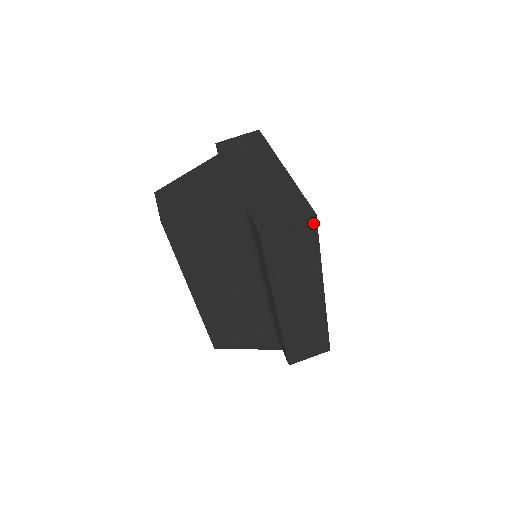
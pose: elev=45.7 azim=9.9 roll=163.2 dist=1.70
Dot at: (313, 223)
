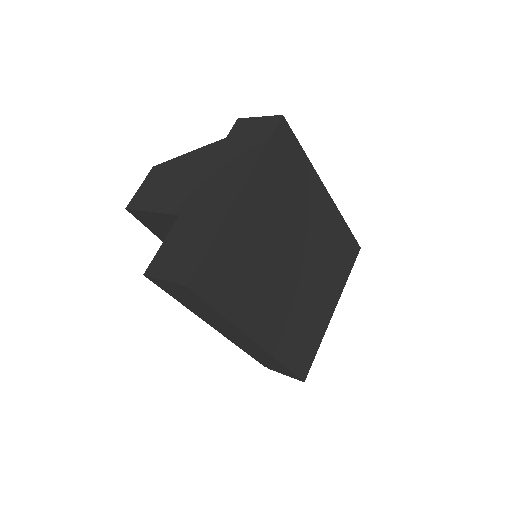
Dot at: (191, 291)
